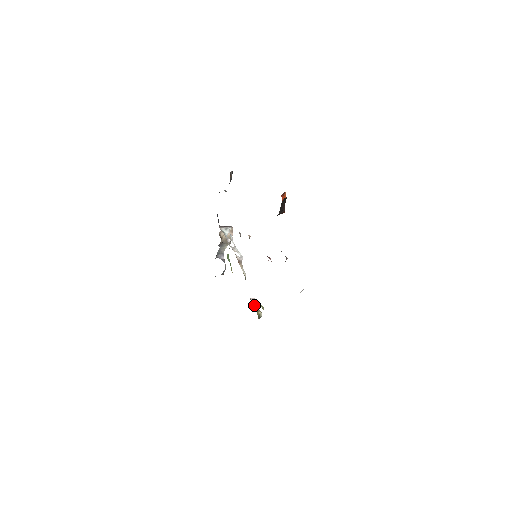
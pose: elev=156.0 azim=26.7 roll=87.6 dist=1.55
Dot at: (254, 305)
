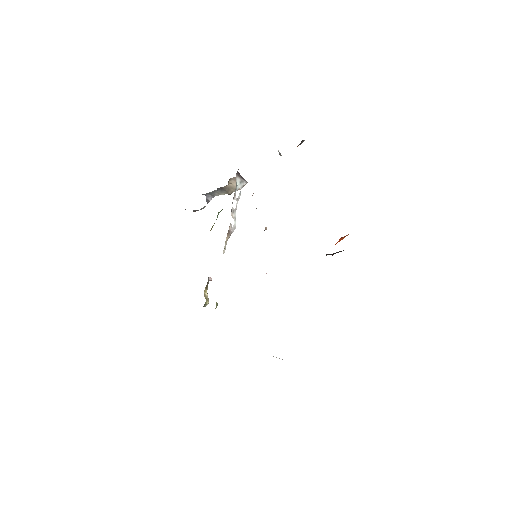
Dot at: (207, 287)
